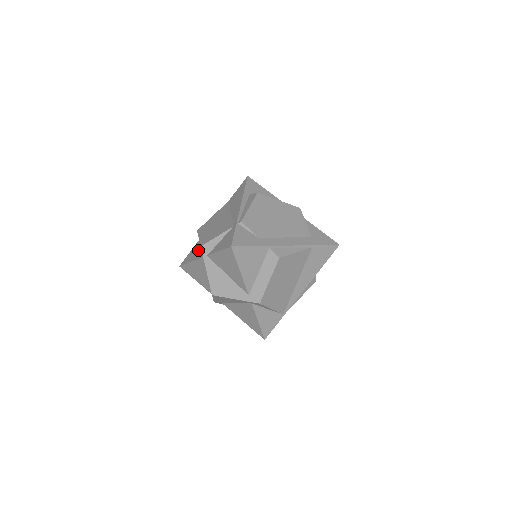
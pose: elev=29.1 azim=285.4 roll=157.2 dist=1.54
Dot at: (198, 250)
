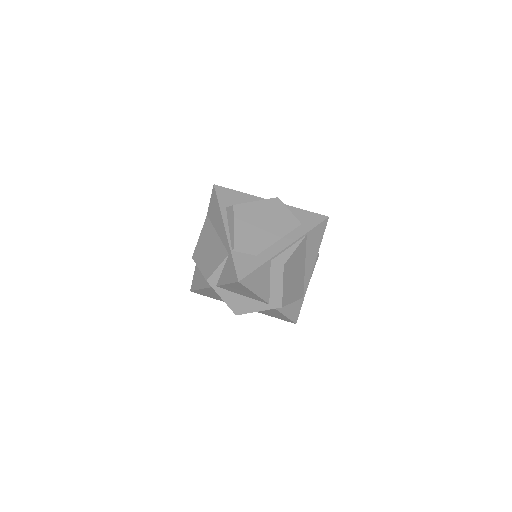
Dot at: (202, 276)
